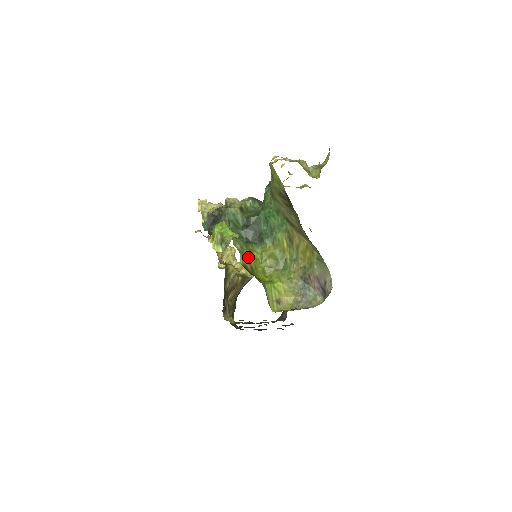
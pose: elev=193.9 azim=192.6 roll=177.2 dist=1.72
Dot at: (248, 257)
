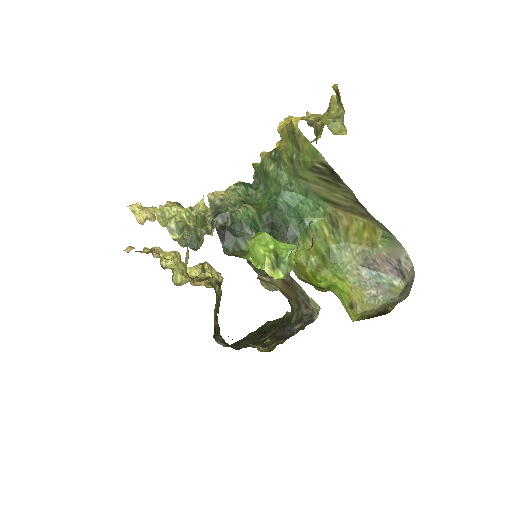
Dot at: (296, 267)
